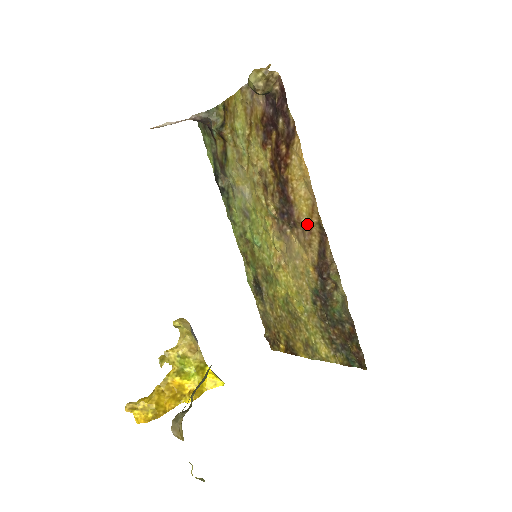
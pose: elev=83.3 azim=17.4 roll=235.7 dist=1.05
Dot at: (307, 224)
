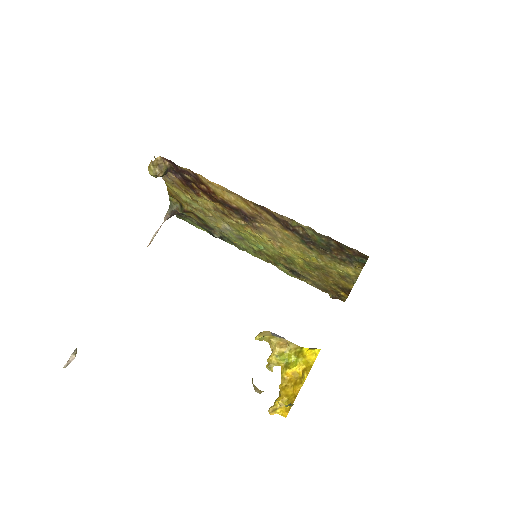
Dot at: (254, 211)
